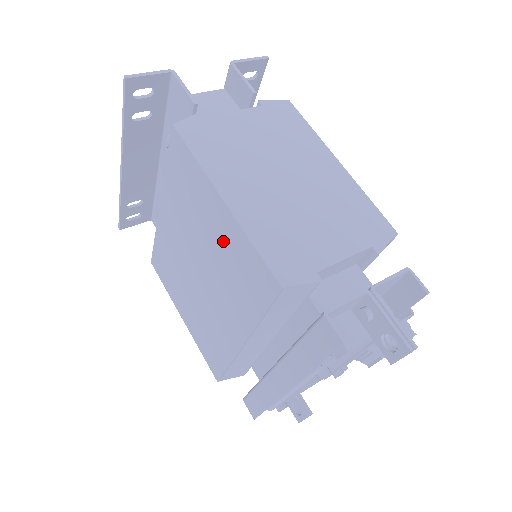
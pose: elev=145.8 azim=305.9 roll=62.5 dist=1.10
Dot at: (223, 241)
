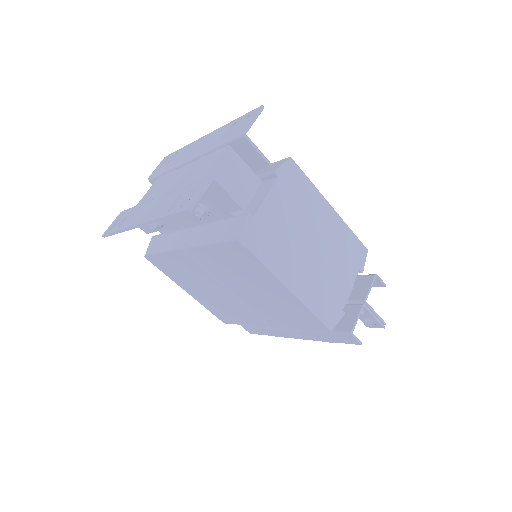
Dot at: (277, 299)
